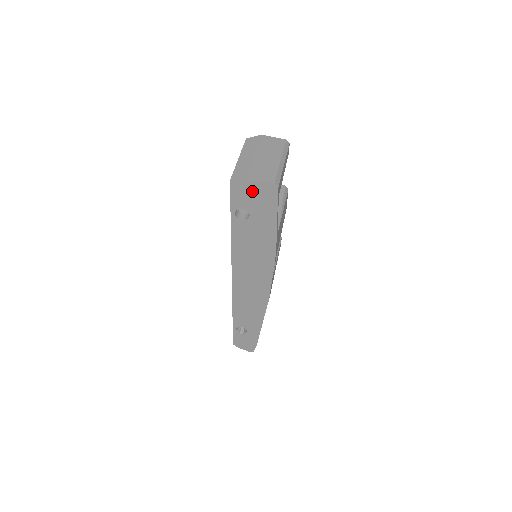
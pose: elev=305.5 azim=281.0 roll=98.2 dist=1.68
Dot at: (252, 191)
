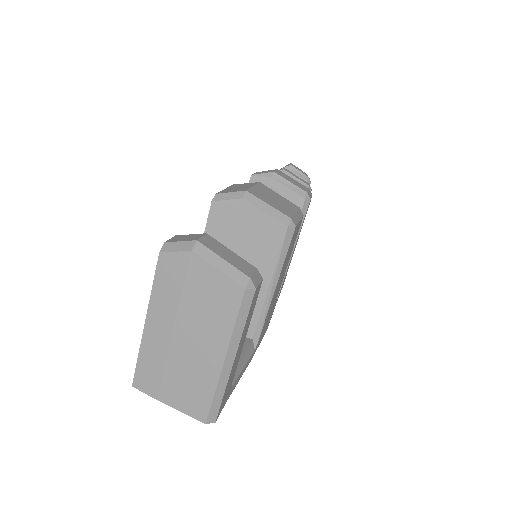
Dot at: occluded
